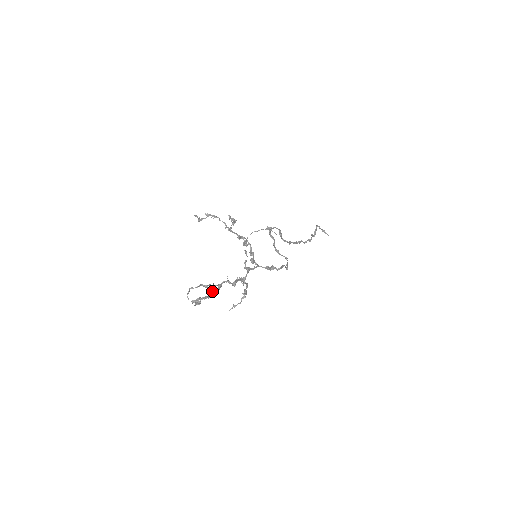
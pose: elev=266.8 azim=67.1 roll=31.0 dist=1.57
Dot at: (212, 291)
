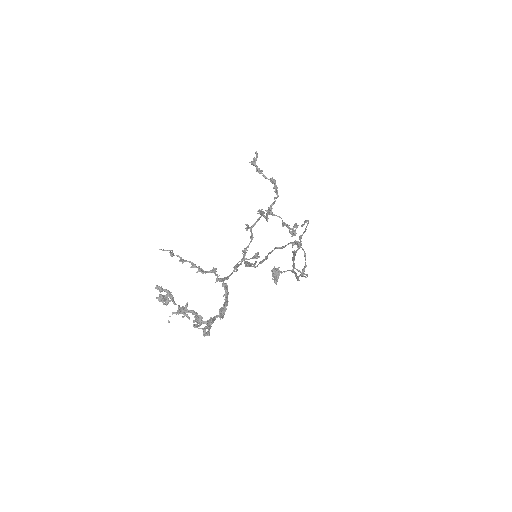
Dot at: (197, 313)
